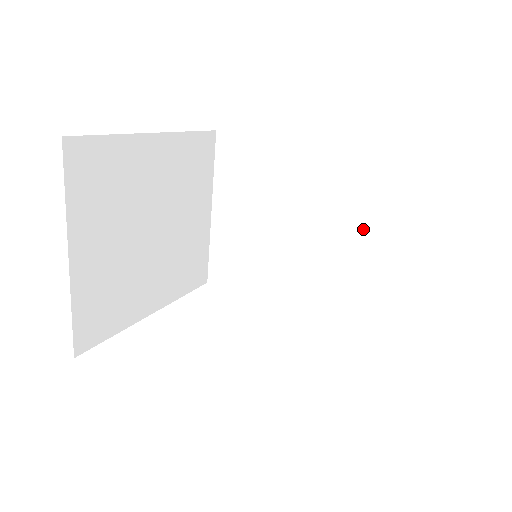
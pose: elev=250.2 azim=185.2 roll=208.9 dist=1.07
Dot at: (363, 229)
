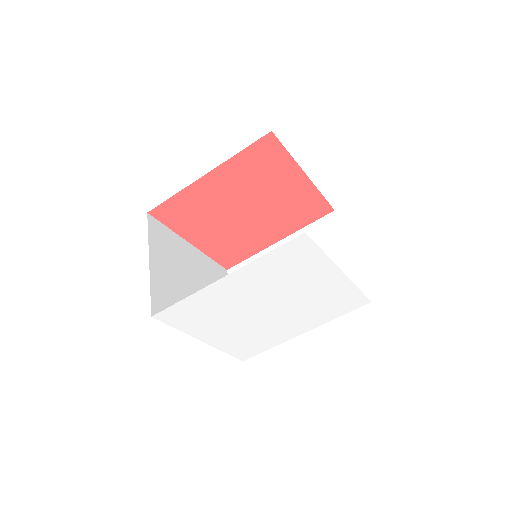
Dot at: occluded
